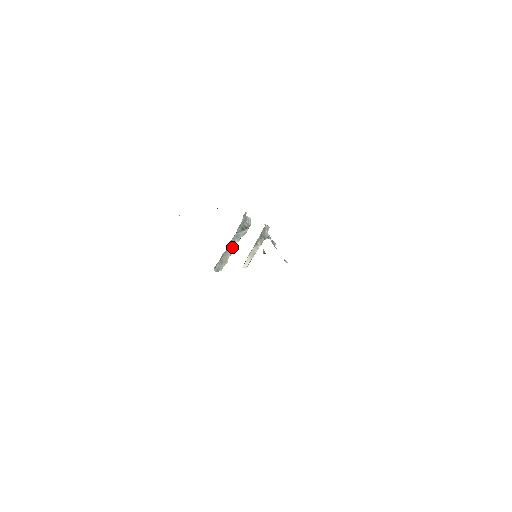
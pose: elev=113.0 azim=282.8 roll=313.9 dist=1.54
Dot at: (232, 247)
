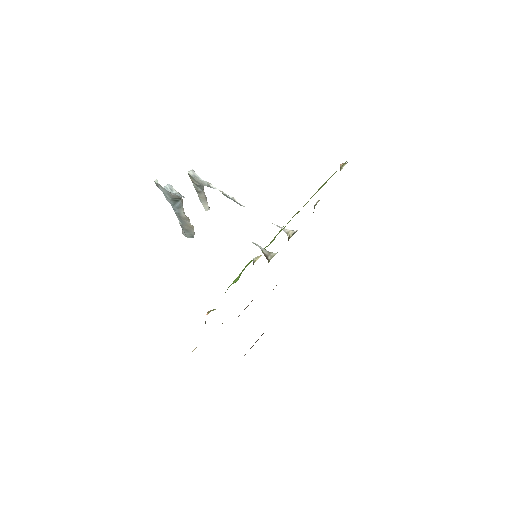
Dot at: (184, 217)
